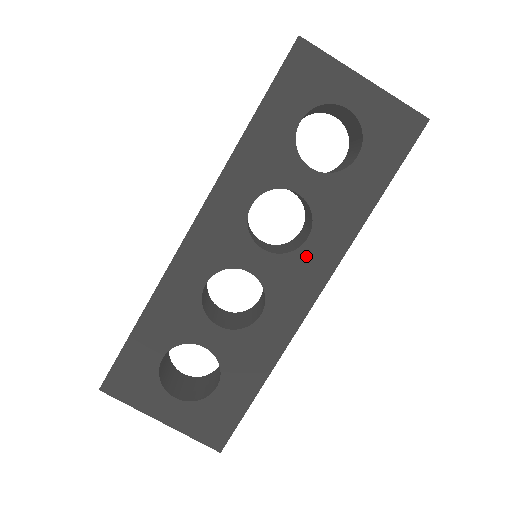
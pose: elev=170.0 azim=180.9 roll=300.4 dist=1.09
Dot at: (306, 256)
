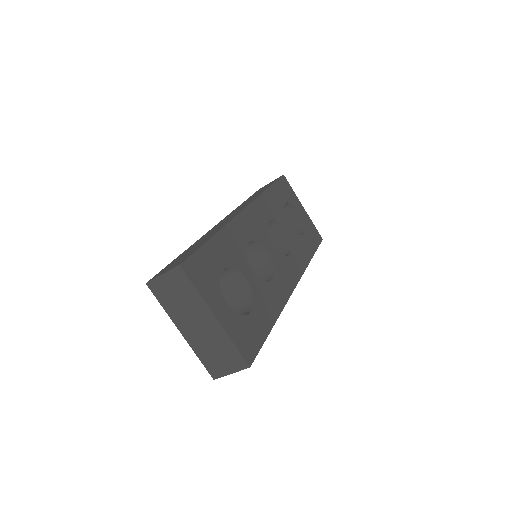
Dot at: (290, 262)
